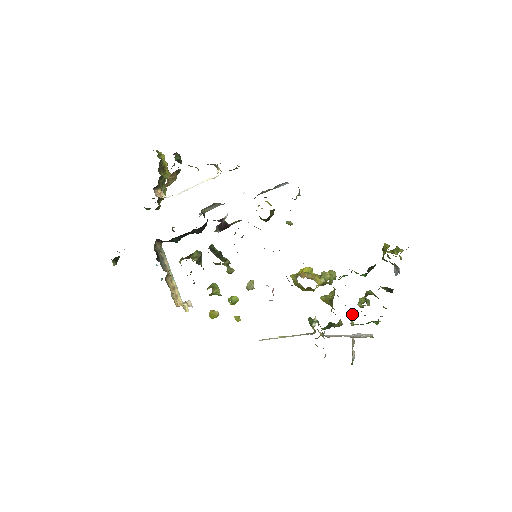
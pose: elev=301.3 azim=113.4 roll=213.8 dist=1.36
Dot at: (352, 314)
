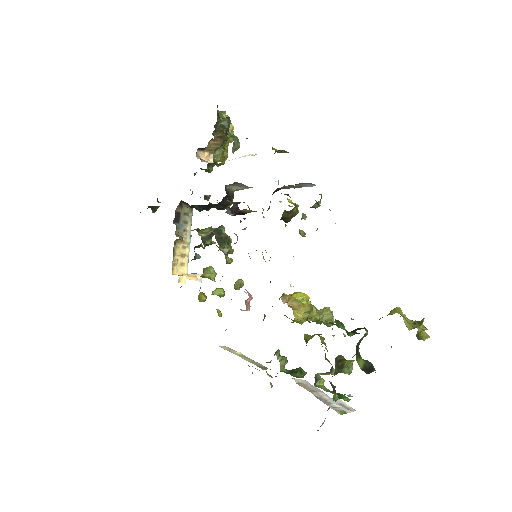
Dot at: (323, 373)
